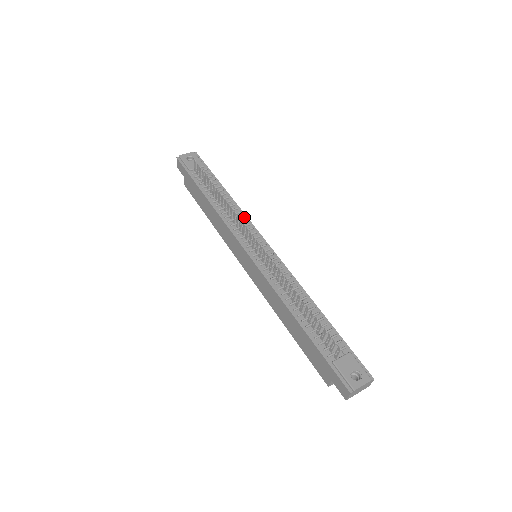
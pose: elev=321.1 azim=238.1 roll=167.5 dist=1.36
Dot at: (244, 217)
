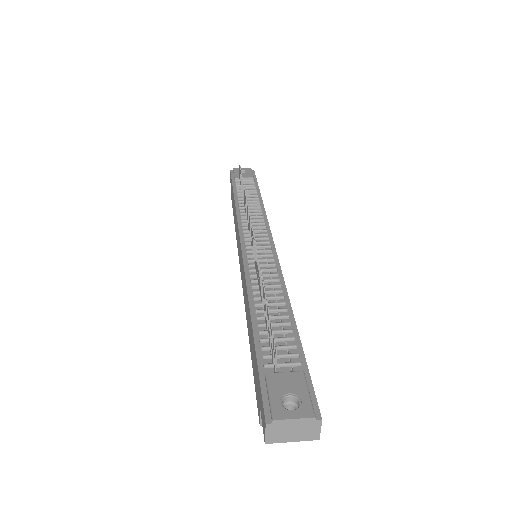
Dot at: (263, 218)
